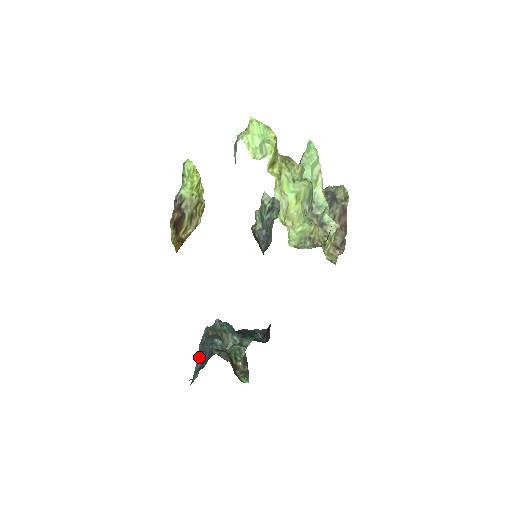
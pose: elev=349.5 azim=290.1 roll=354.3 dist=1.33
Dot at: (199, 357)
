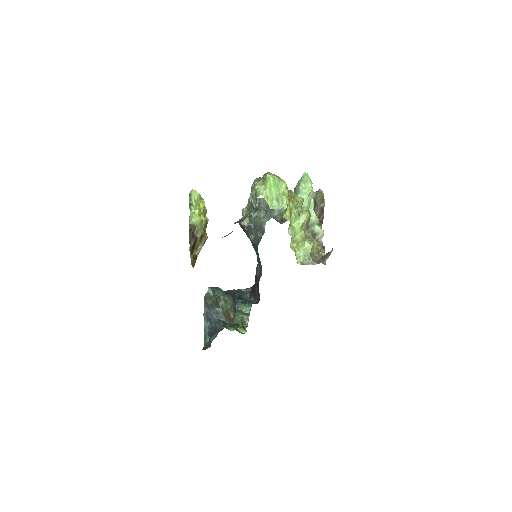
Dot at: (206, 324)
